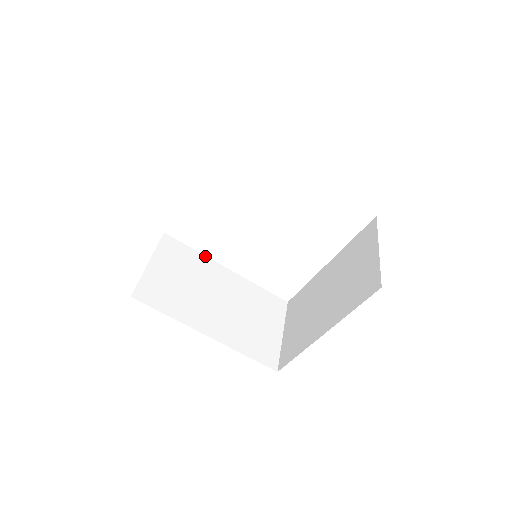
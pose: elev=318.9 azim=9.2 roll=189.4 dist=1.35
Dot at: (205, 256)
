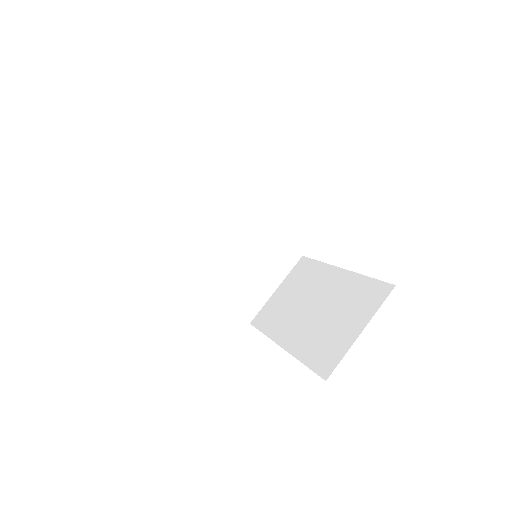
Dot at: (235, 190)
